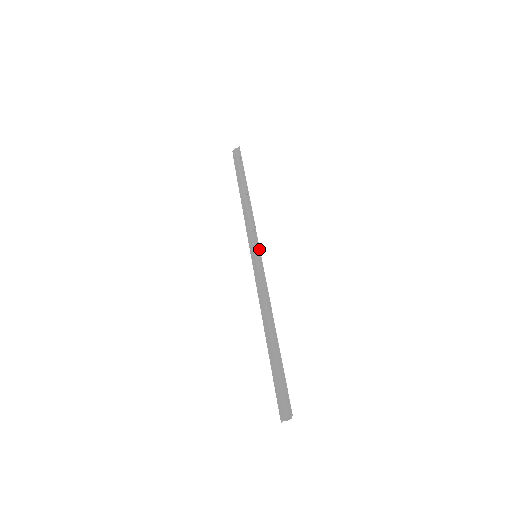
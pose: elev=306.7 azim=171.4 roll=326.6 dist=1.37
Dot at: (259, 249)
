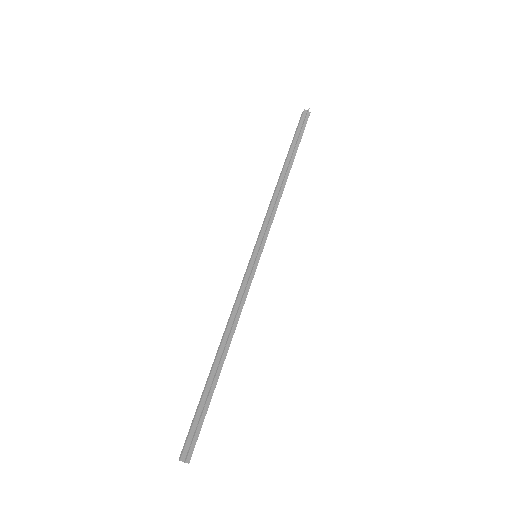
Dot at: (259, 249)
